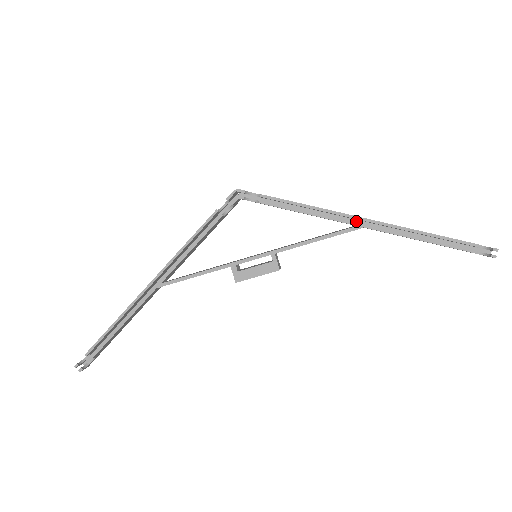
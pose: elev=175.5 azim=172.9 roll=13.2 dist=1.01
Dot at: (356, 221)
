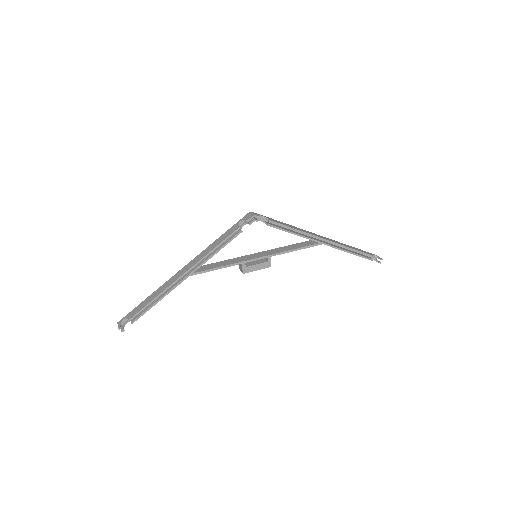
Dot at: occluded
